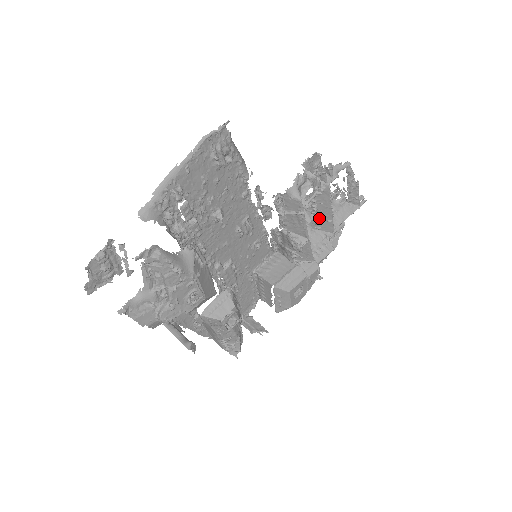
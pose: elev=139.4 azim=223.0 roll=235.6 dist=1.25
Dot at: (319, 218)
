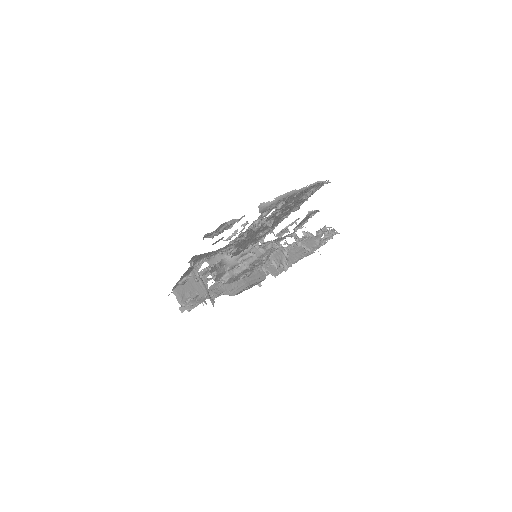
Dot at: occluded
